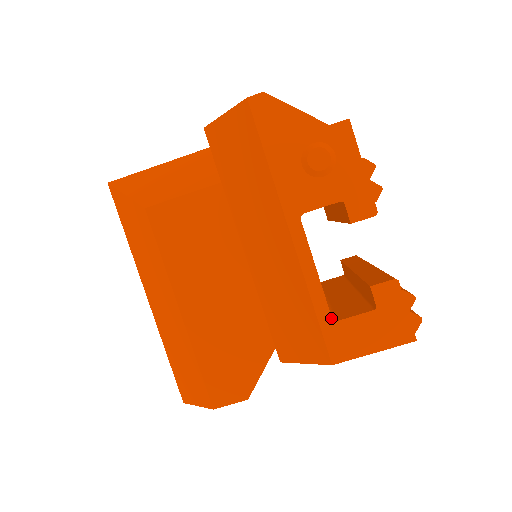
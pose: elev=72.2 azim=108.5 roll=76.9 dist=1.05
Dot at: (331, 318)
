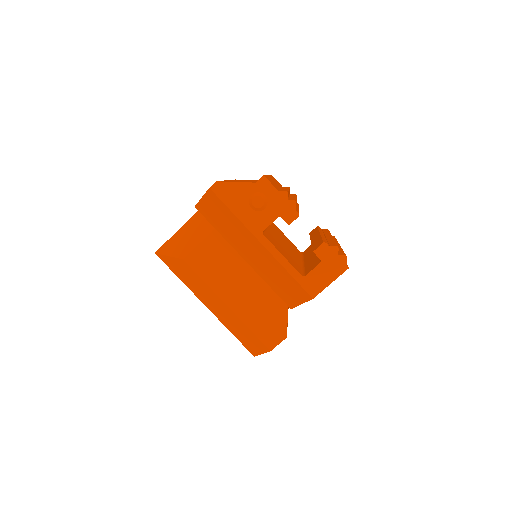
Dot at: (301, 276)
